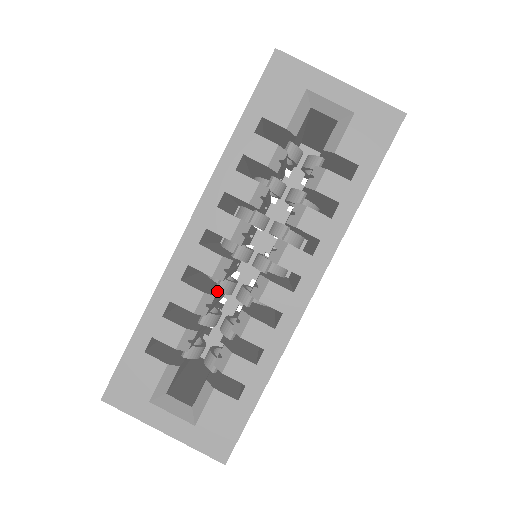
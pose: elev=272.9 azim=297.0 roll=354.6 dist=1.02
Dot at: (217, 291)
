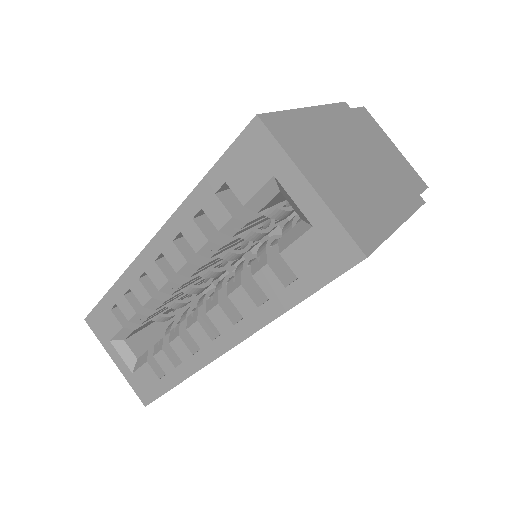
Dot at: occluded
